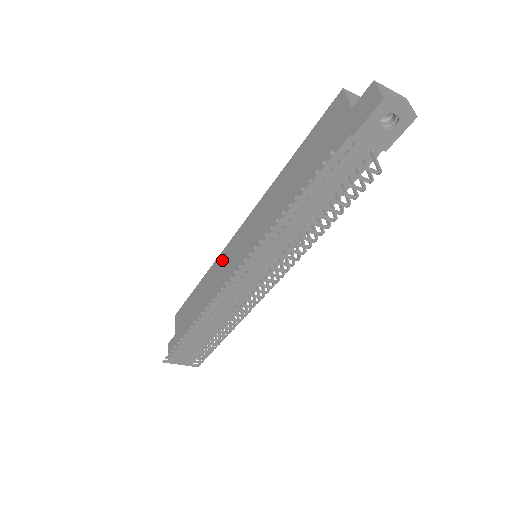
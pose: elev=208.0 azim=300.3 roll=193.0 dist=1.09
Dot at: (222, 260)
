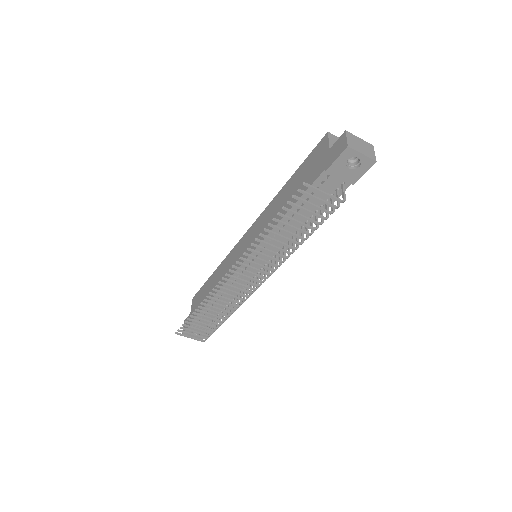
Dot at: (231, 256)
